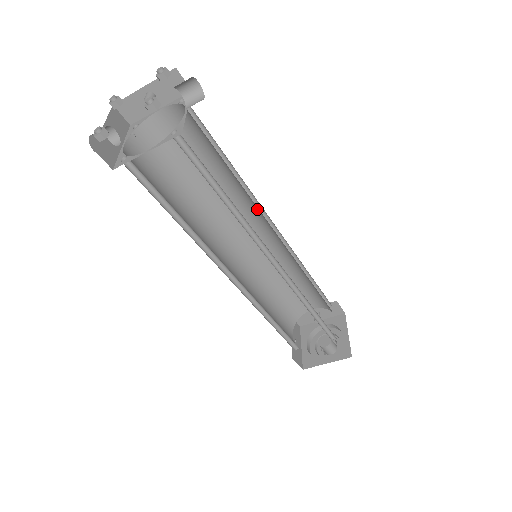
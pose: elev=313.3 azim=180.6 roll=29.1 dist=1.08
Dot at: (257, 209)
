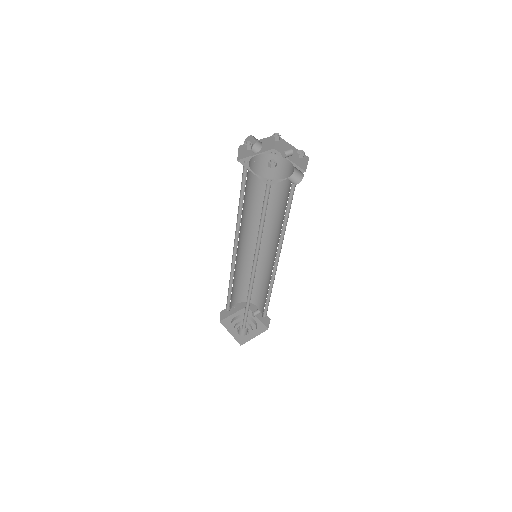
Dot at: (279, 241)
